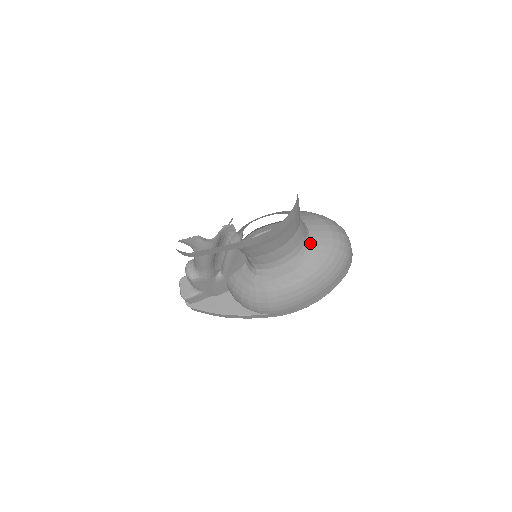
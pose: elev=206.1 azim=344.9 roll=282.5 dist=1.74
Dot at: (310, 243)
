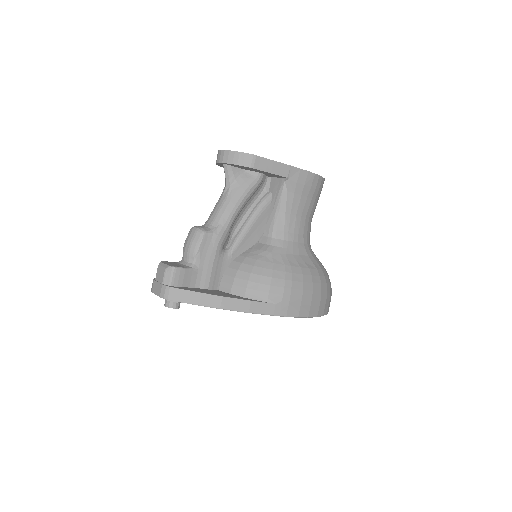
Dot at: occluded
